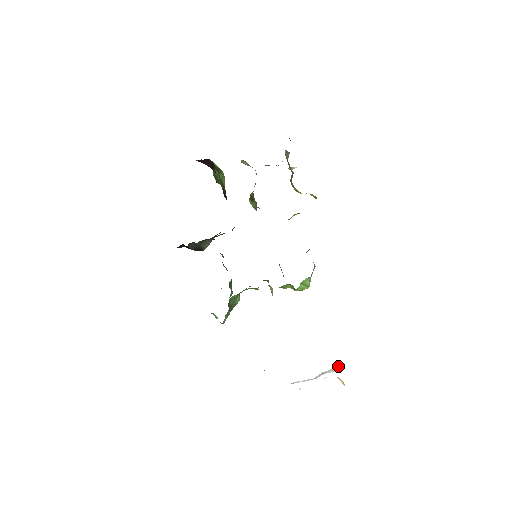
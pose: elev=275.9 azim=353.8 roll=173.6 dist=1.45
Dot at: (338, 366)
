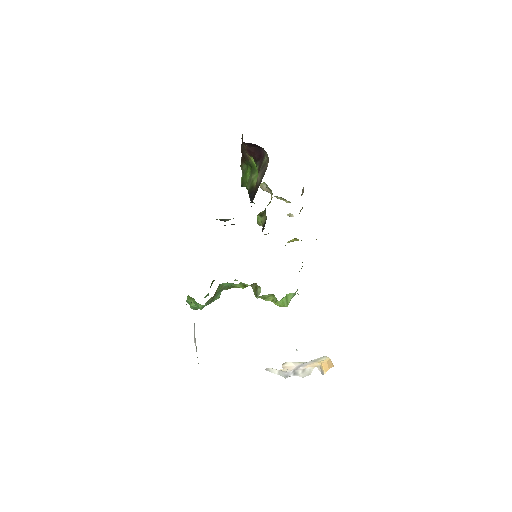
Dot at: occluded
